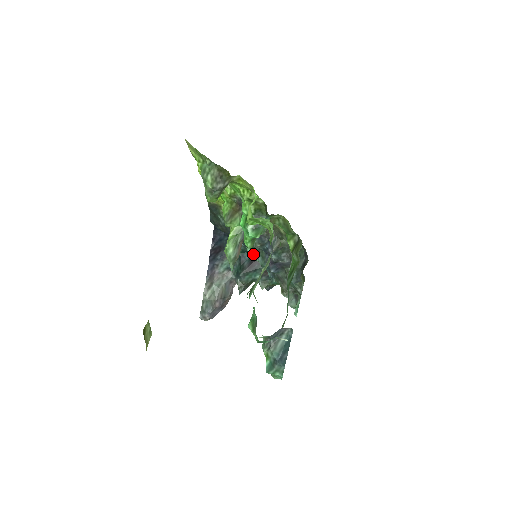
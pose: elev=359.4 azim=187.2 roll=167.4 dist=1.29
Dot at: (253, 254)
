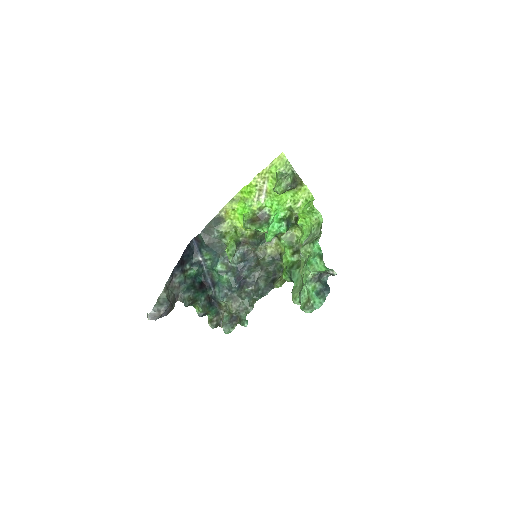
Dot at: (223, 270)
